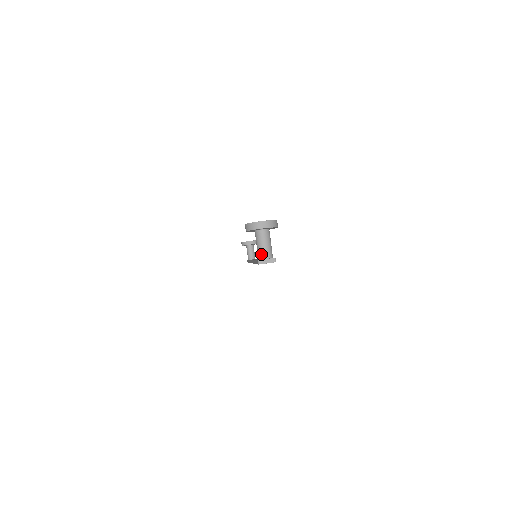
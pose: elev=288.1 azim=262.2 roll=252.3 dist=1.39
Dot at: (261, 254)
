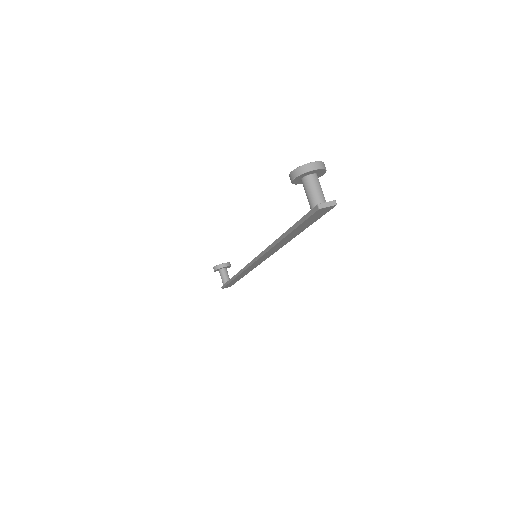
Dot at: (316, 201)
